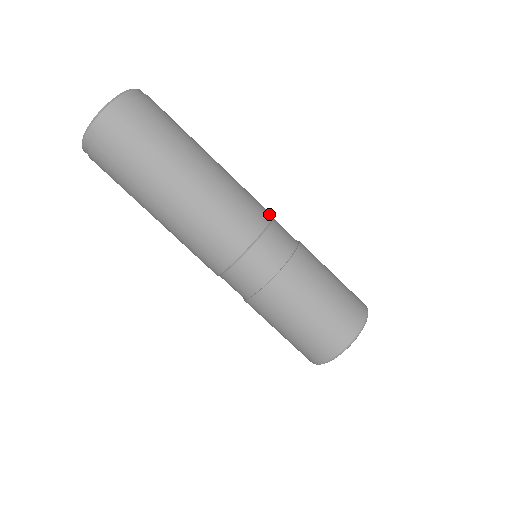
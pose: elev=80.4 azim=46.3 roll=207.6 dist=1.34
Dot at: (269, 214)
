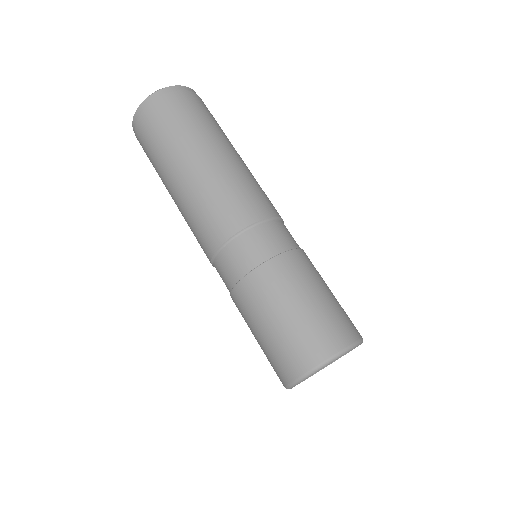
Dot at: occluded
